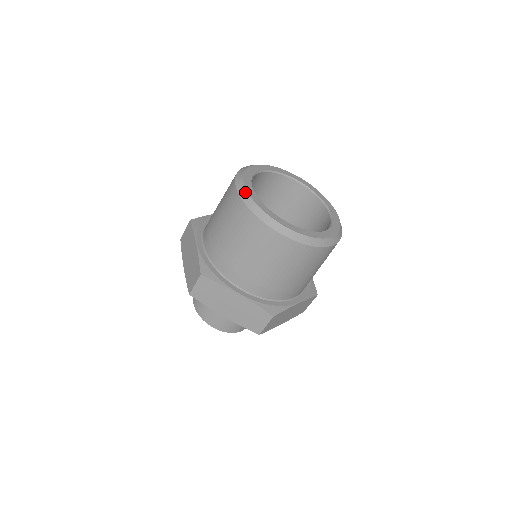
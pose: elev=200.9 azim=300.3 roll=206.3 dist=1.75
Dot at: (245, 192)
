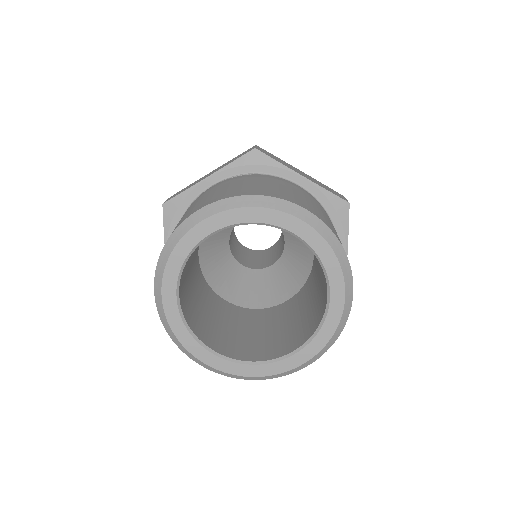
Dot at: (162, 311)
